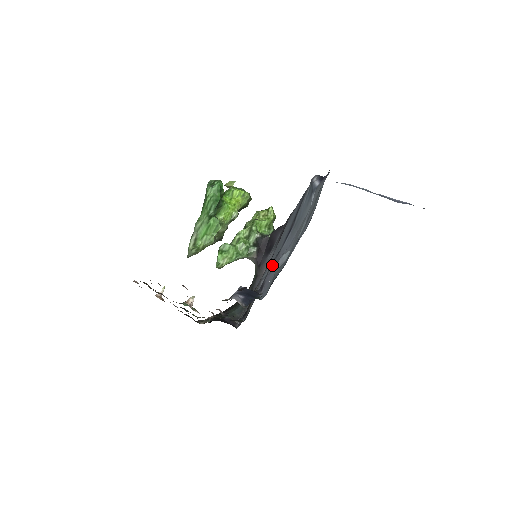
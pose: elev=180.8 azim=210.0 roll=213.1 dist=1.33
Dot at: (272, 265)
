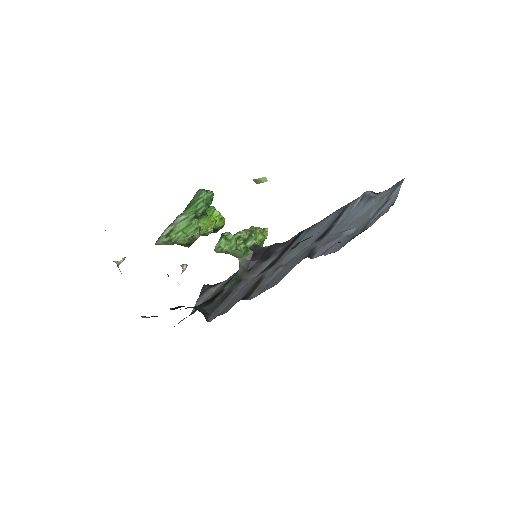
Dot at: (319, 243)
